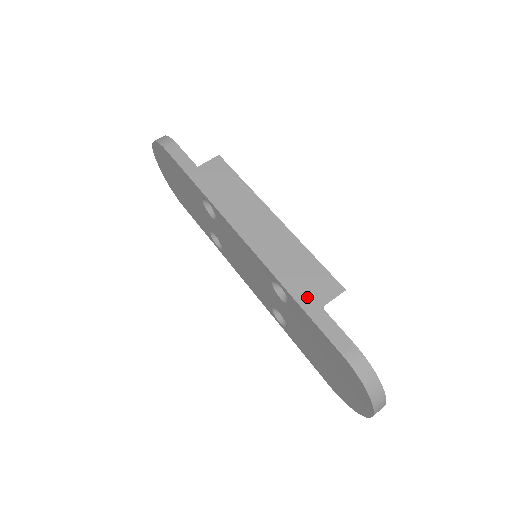
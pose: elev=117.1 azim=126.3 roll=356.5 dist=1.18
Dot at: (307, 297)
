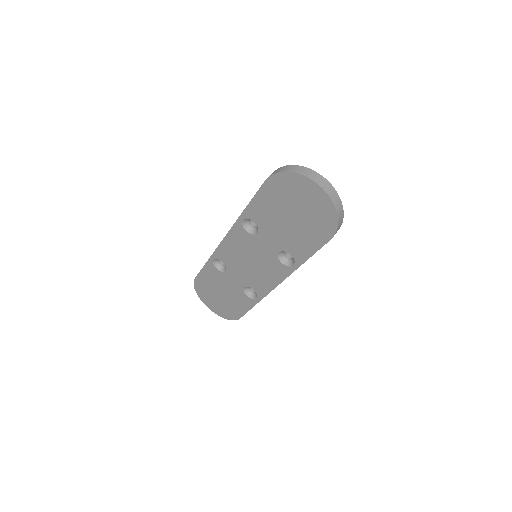
Dot at: occluded
